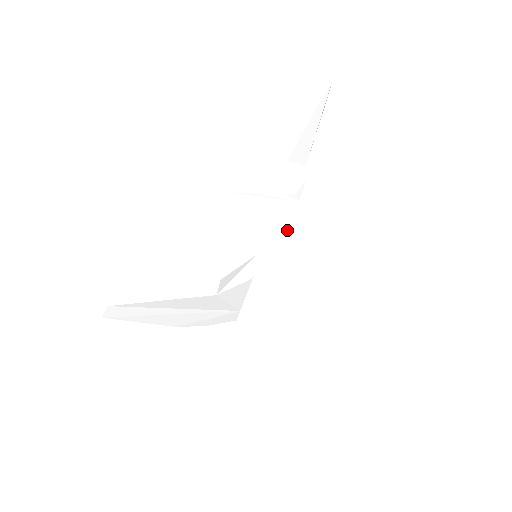
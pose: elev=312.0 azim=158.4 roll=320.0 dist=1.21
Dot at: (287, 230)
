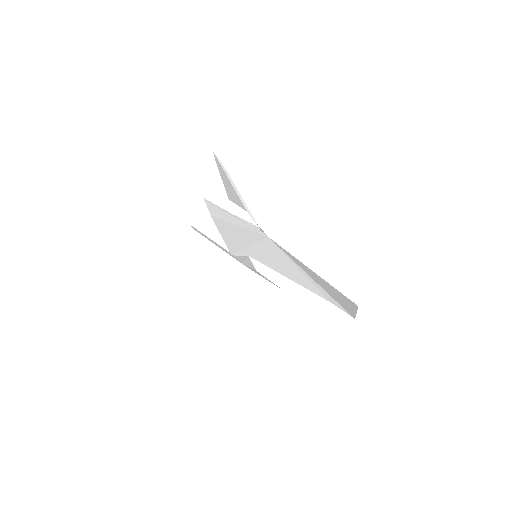
Dot at: (267, 253)
